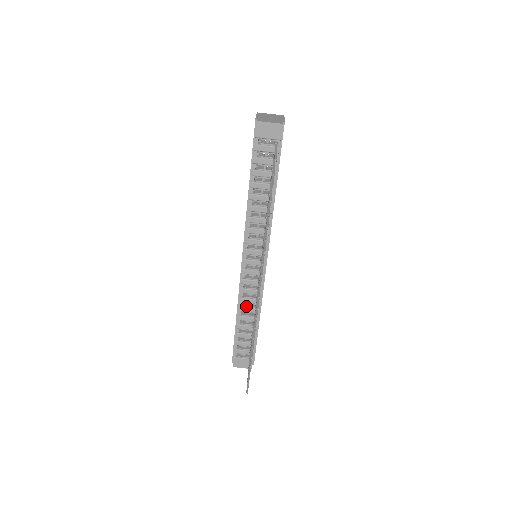
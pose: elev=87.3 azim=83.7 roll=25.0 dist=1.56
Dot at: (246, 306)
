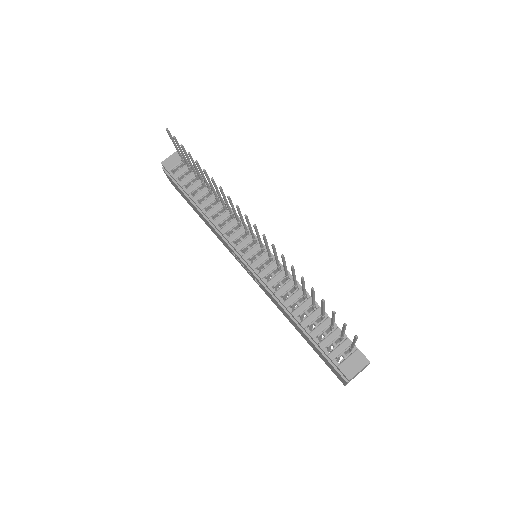
Dot at: (288, 297)
